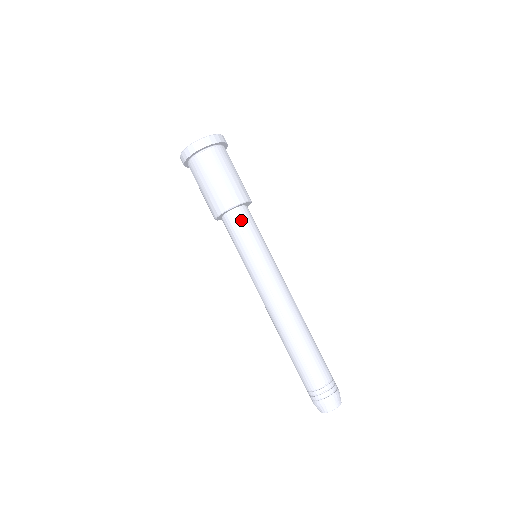
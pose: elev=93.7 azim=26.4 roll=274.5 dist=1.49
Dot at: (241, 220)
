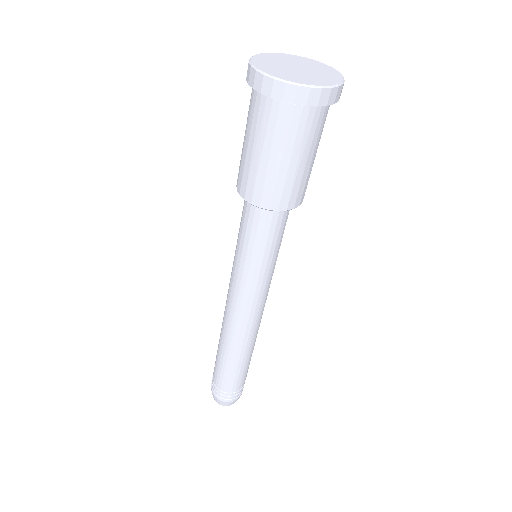
Dot at: (276, 224)
